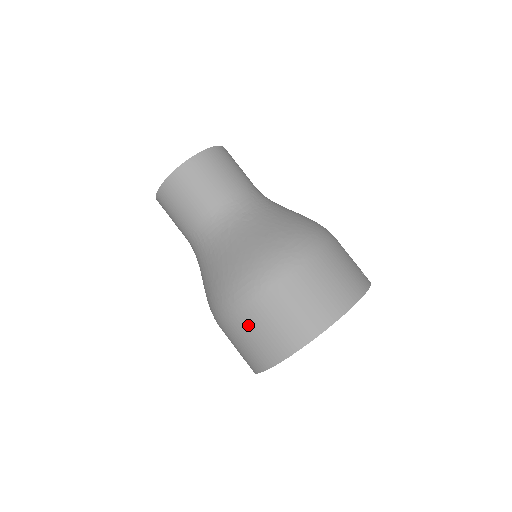
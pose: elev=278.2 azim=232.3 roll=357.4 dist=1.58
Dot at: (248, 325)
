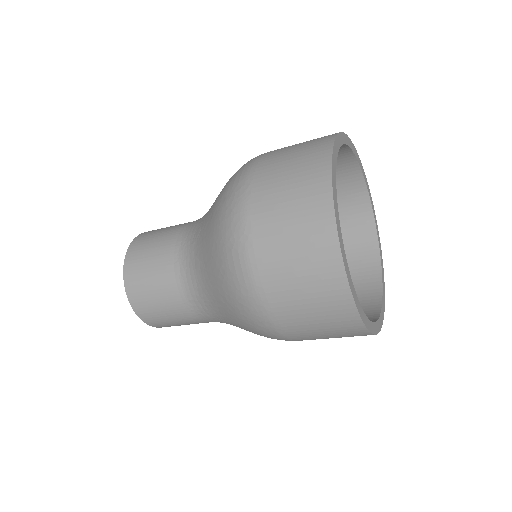
Dot at: (280, 288)
